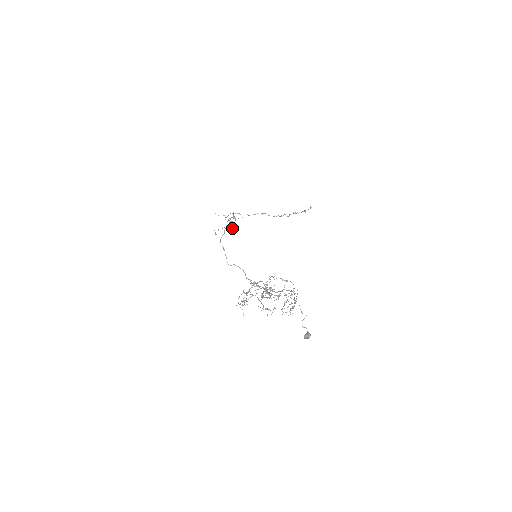
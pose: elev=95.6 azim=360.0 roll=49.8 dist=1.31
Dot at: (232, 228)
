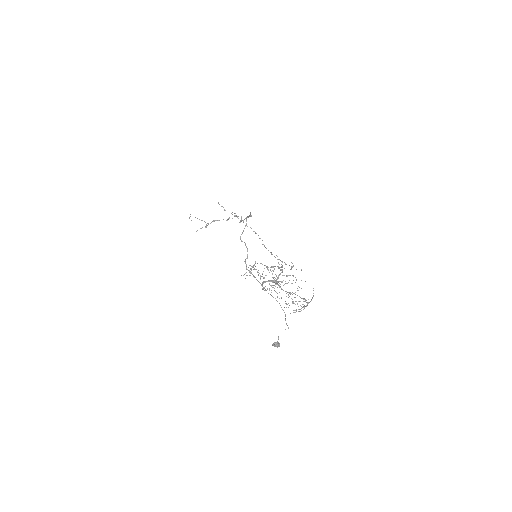
Dot at: (206, 227)
